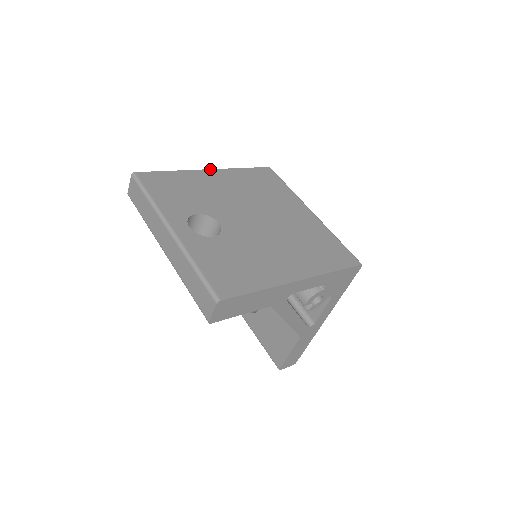
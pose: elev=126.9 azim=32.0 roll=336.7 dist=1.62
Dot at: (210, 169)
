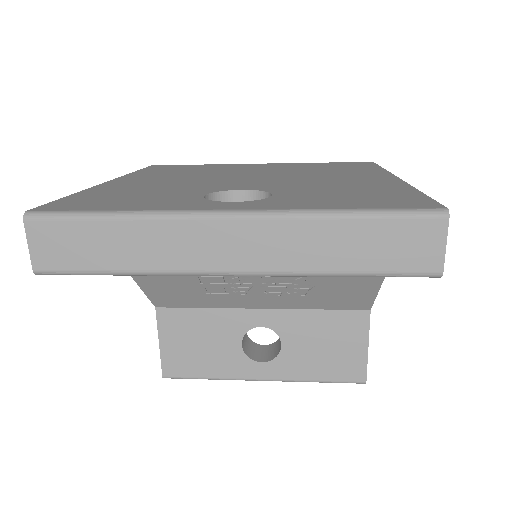
Dot at: (108, 181)
